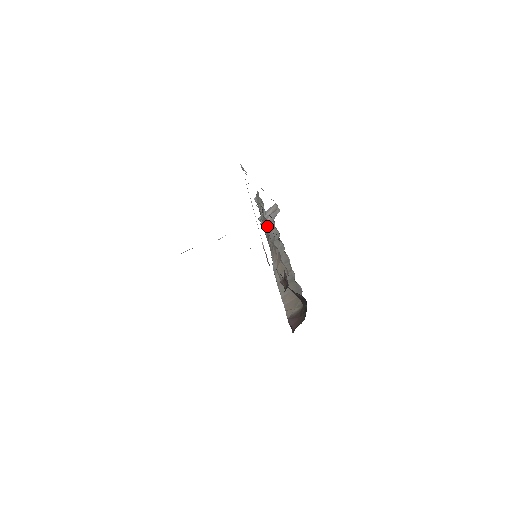
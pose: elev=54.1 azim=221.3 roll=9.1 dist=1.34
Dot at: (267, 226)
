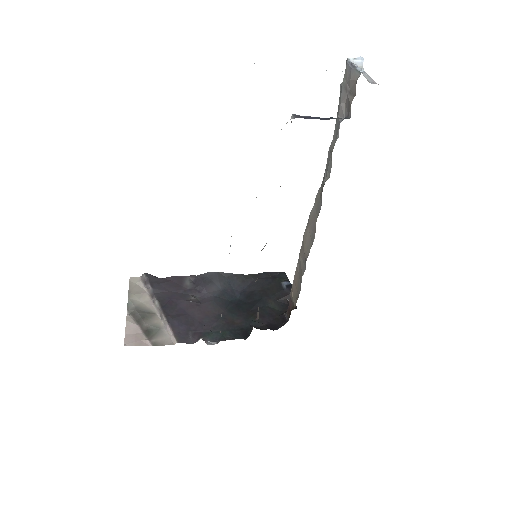
Dot at: occluded
